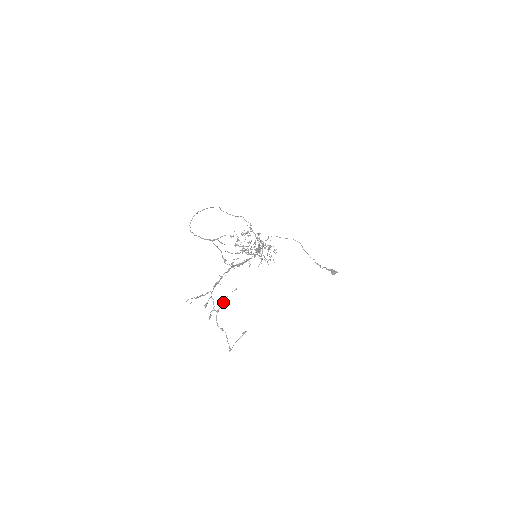
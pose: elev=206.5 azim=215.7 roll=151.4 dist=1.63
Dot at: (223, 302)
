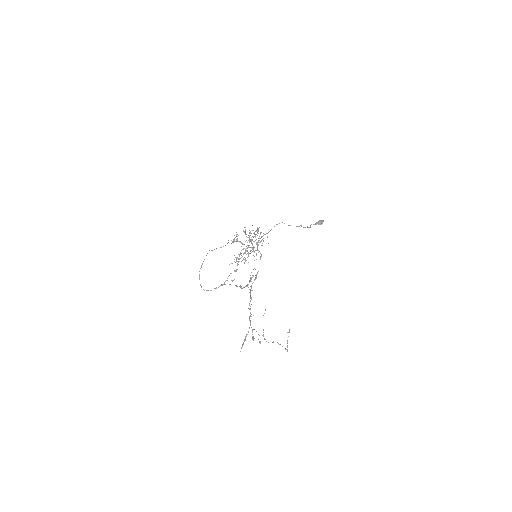
Dot at: occluded
